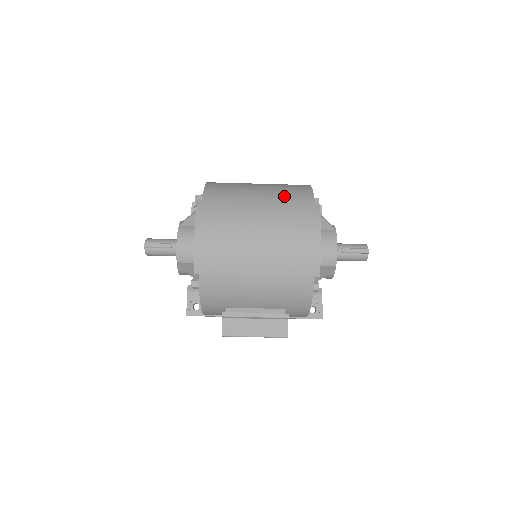
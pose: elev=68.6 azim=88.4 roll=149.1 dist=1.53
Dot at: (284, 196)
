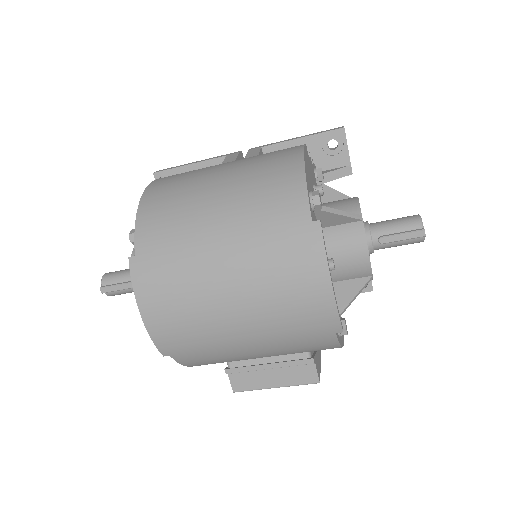
Dot at: (258, 215)
